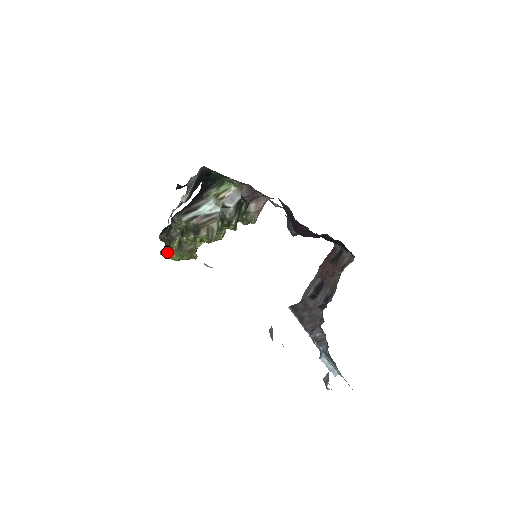
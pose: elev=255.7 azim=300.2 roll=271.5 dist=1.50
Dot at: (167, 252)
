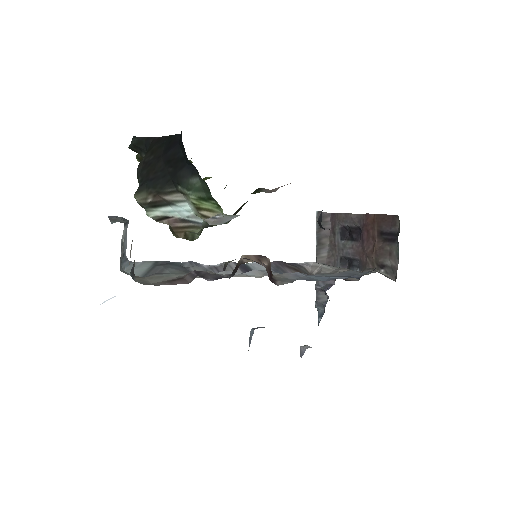
Dot at: occluded
